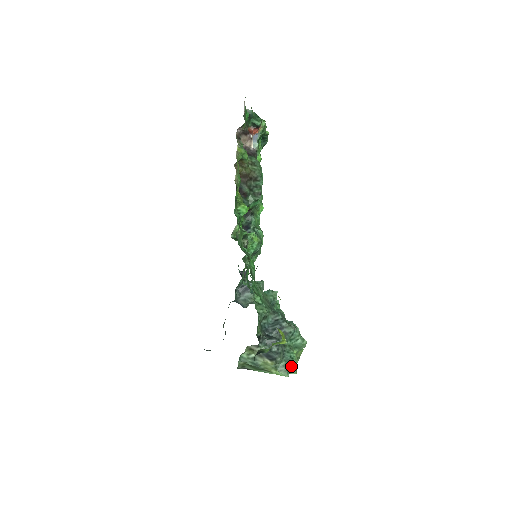
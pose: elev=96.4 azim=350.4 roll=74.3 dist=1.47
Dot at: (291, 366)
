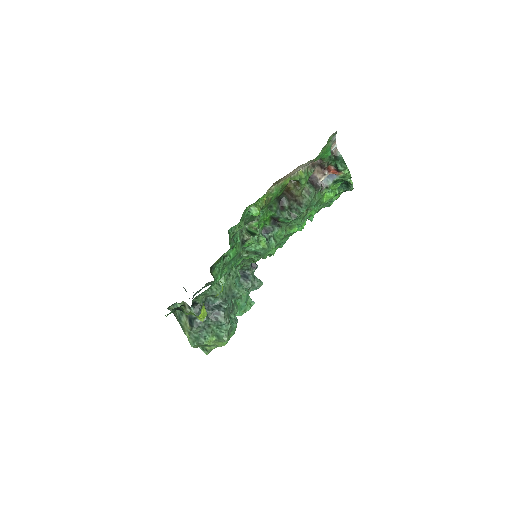
Dot at: (199, 342)
